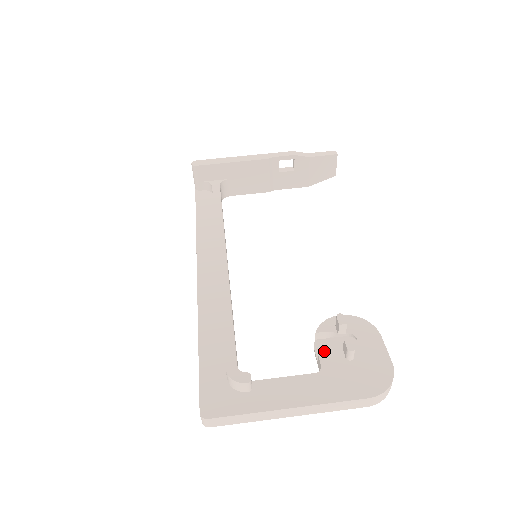
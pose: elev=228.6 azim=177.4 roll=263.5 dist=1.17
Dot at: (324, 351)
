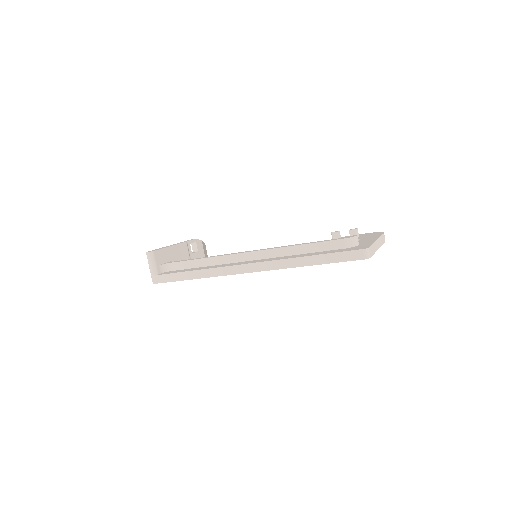
Dot at: occluded
